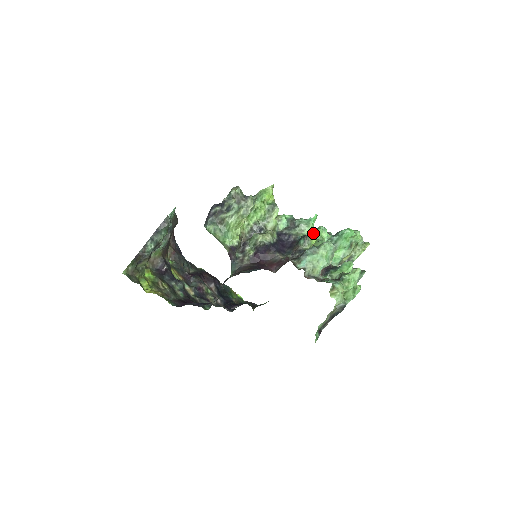
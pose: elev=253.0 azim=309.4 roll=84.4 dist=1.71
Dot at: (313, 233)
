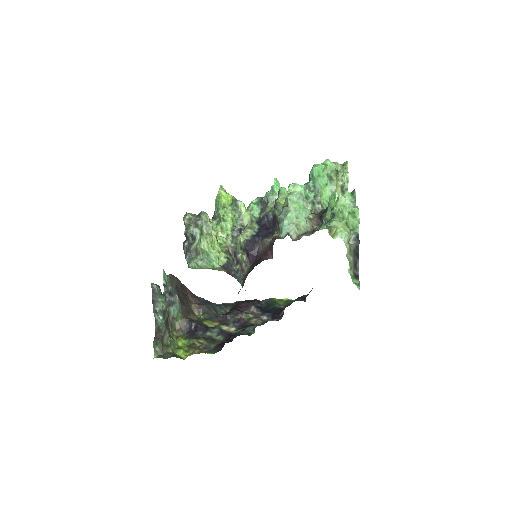
Dot at: (278, 197)
